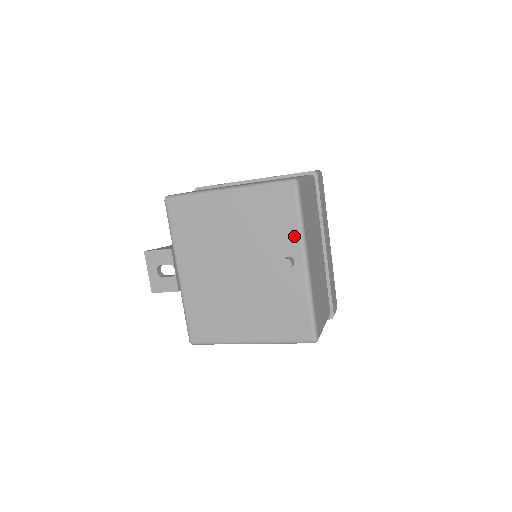
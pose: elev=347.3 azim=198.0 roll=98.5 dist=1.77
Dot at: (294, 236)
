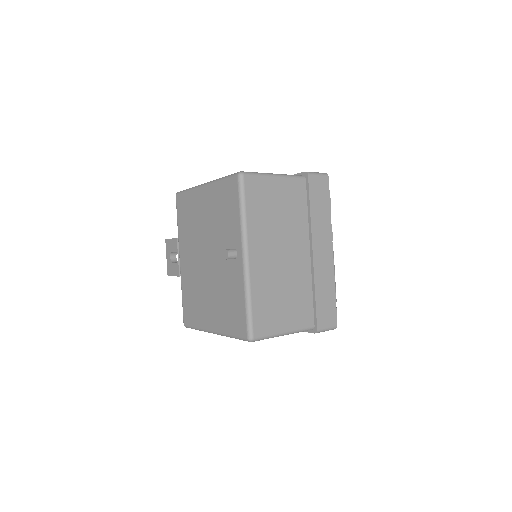
Dot at: (237, 228)
